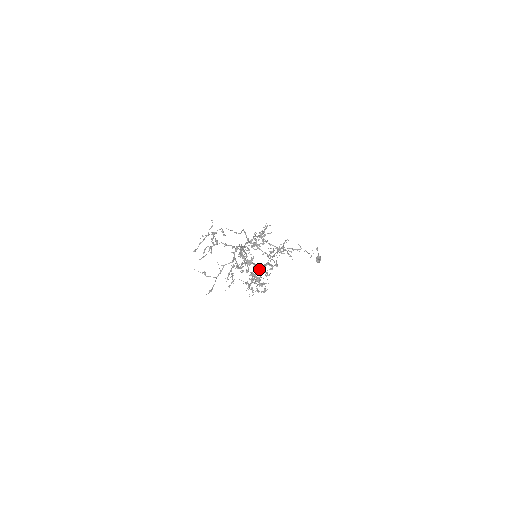
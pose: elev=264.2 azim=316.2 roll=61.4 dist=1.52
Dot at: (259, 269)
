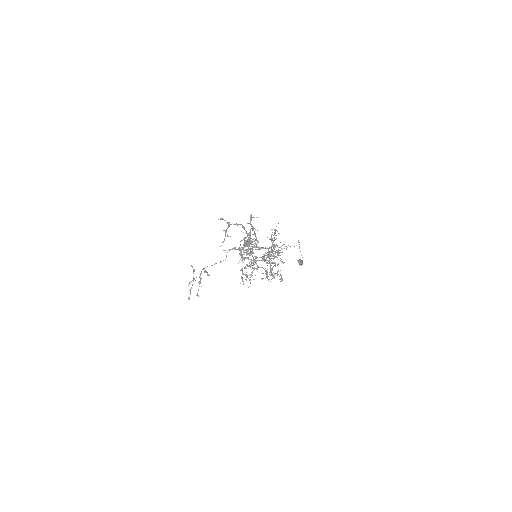
Dot at: (268, 257)
